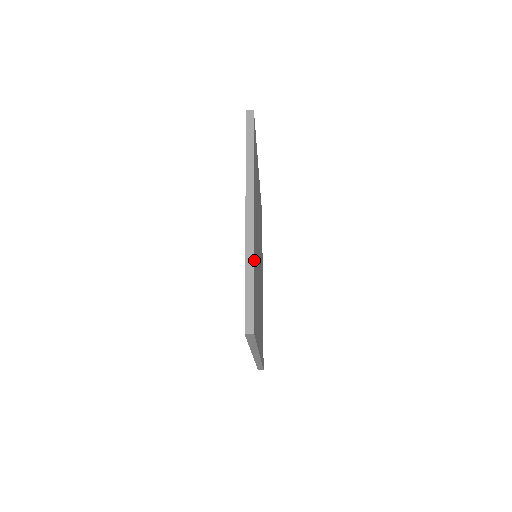
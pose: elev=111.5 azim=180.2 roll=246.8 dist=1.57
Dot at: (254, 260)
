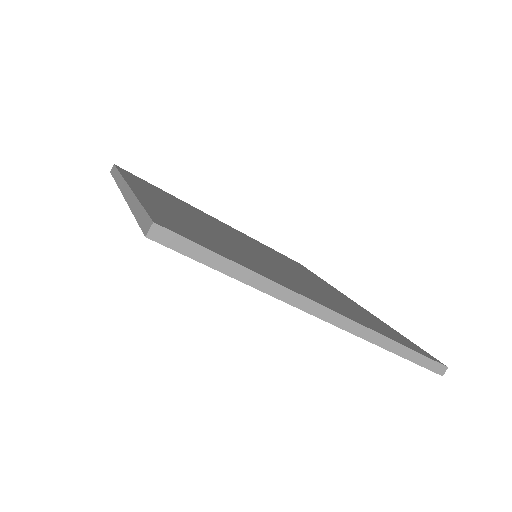
Dot at: (144, 201)
